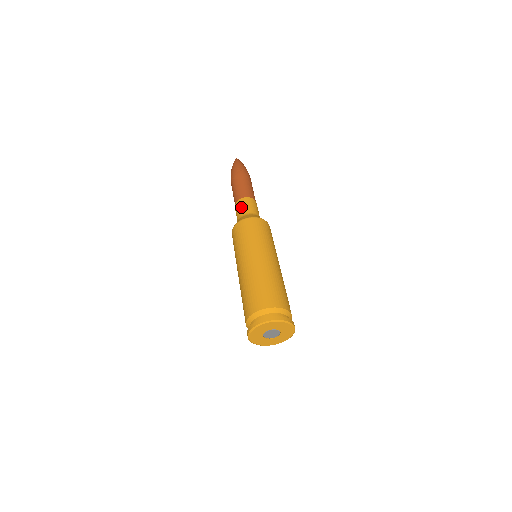
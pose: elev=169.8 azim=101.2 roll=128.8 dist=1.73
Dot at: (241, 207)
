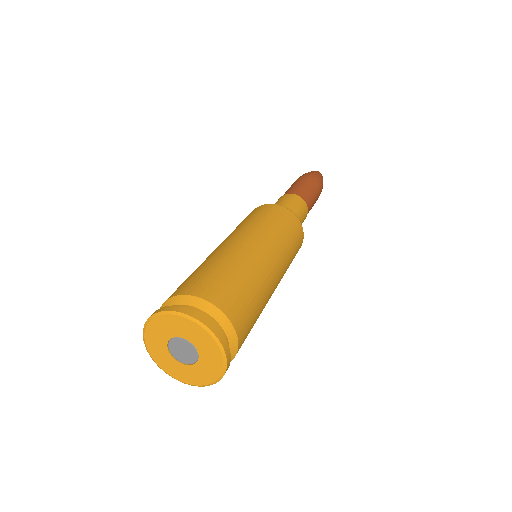
Dot at: (278, 201)
